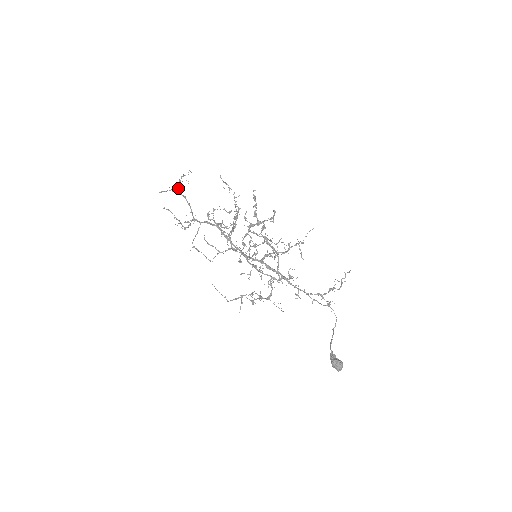
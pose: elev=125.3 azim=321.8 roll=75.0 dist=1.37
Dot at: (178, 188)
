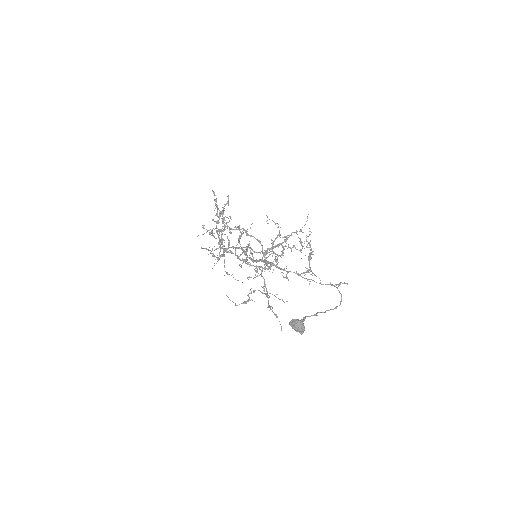
Dot at: (217, 231)
